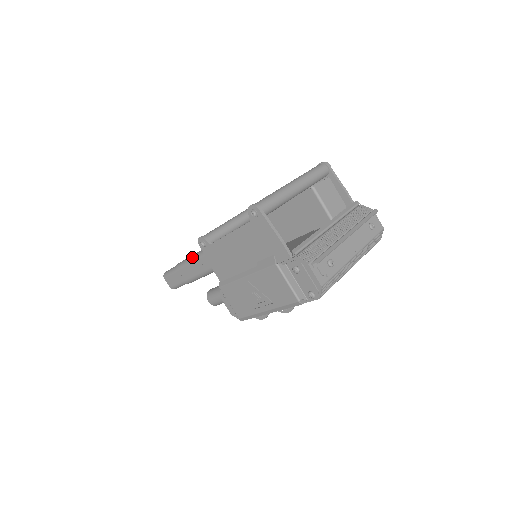
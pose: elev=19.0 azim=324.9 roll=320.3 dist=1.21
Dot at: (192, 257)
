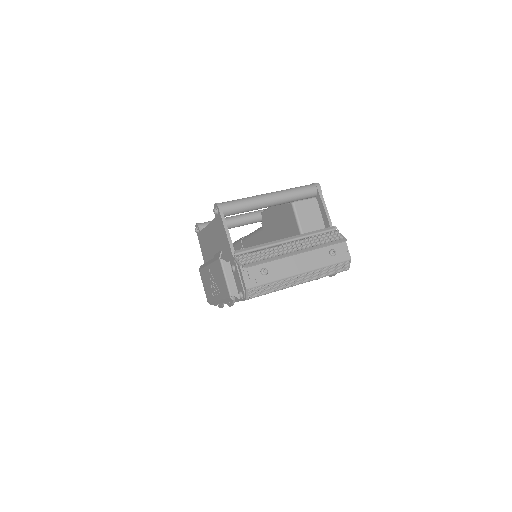
Dot at: occluded
